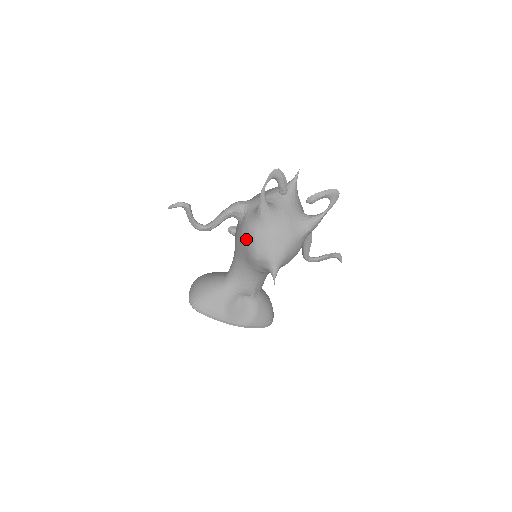
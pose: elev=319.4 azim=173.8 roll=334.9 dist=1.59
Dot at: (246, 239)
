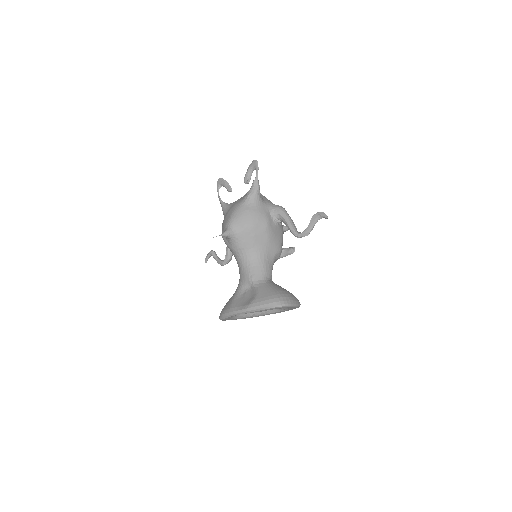
Dot at: occluded
